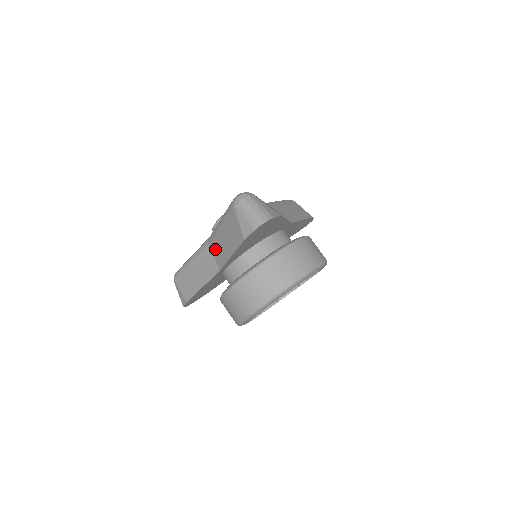
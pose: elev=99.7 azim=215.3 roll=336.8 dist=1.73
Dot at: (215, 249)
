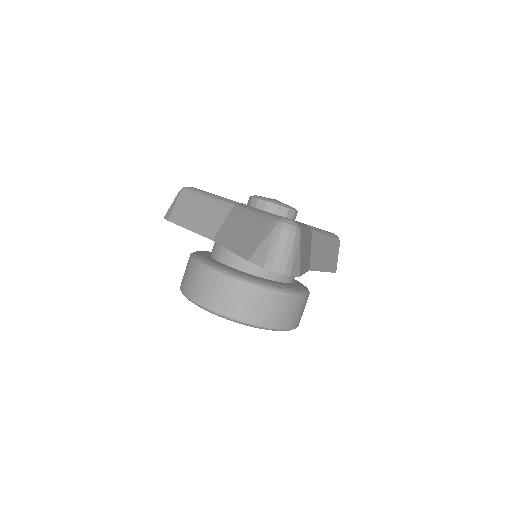
Dot at: (229, 222)
